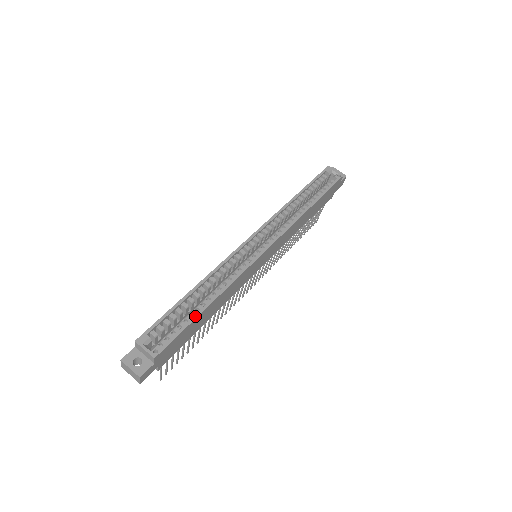
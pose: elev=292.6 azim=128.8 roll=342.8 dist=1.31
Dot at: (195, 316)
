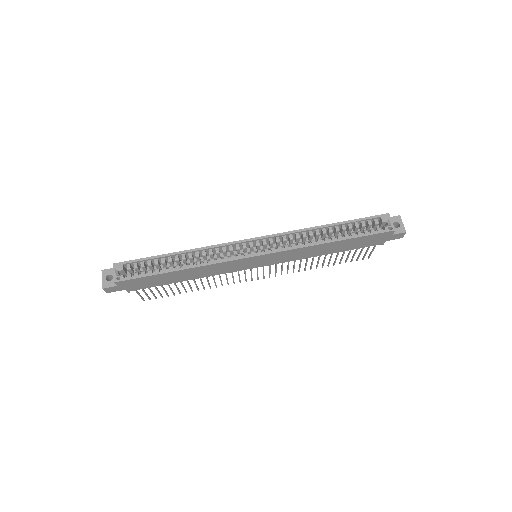
Dot at: (161, 272)
